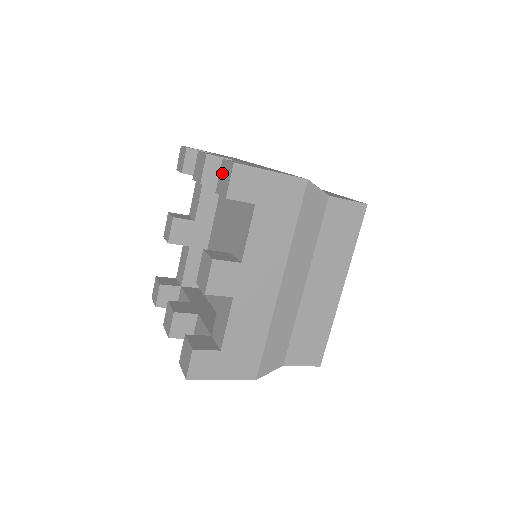
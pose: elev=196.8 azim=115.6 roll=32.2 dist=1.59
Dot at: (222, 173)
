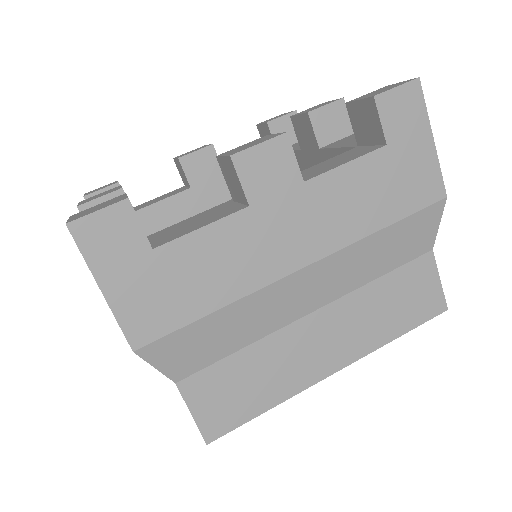
Dot at: (267, 120)
